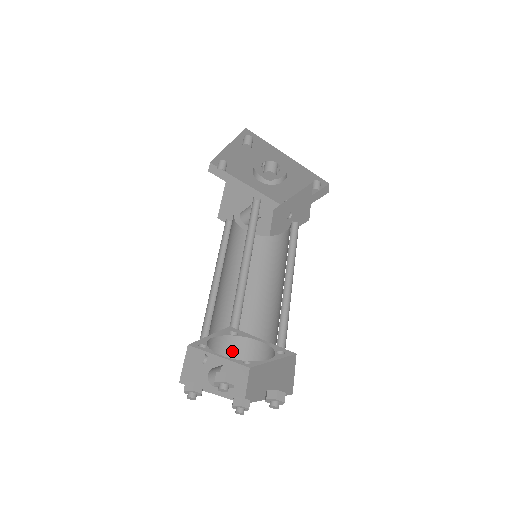
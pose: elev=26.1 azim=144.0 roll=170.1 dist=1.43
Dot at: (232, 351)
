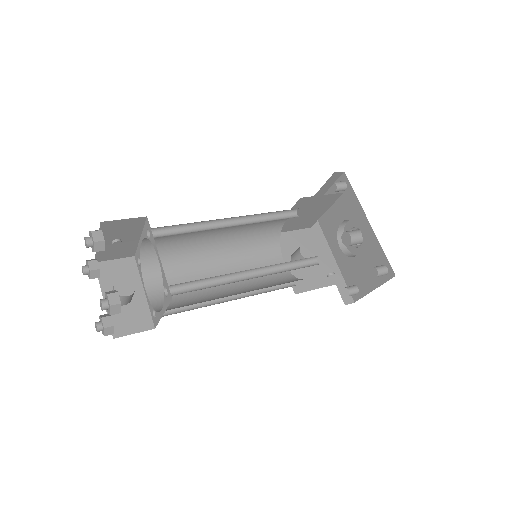
Dot at: (156, 296)
